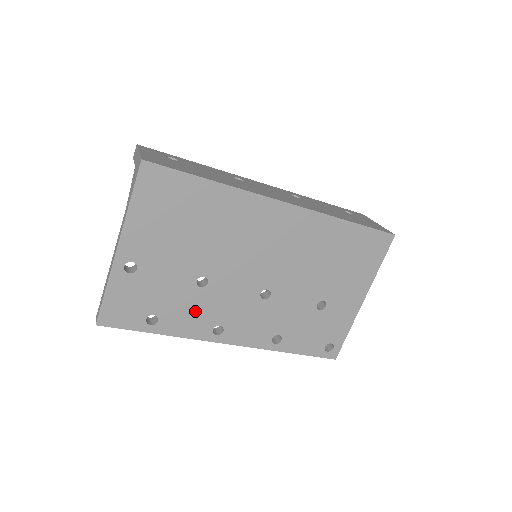
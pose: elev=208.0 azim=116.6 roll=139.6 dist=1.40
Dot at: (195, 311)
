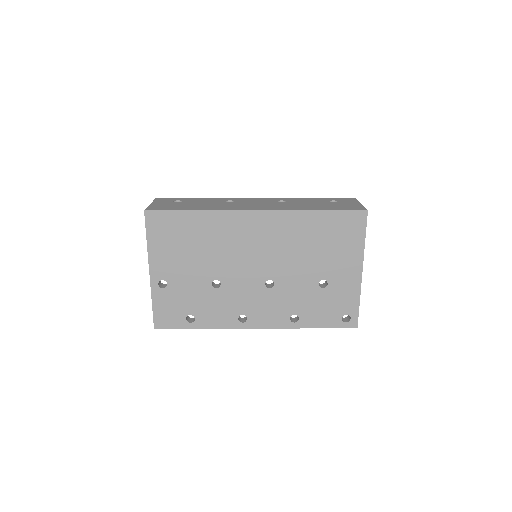
Dot at: (219, 307)
